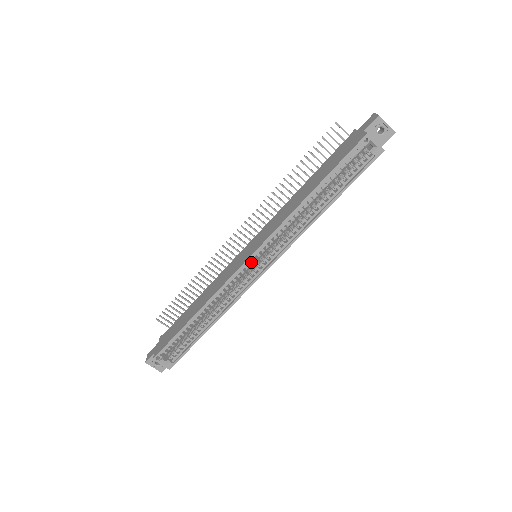
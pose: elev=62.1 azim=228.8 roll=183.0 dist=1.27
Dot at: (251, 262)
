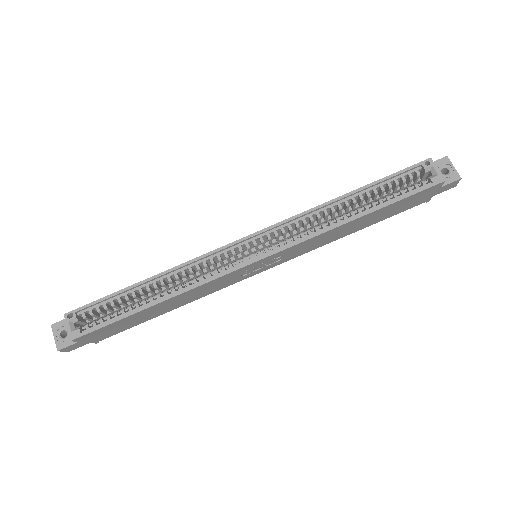
Dot at: (248, 244)
